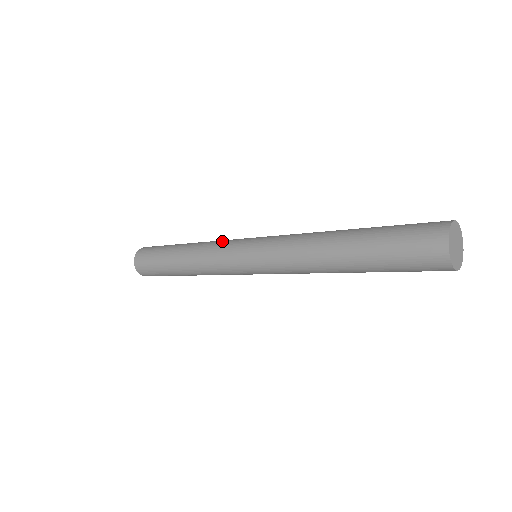
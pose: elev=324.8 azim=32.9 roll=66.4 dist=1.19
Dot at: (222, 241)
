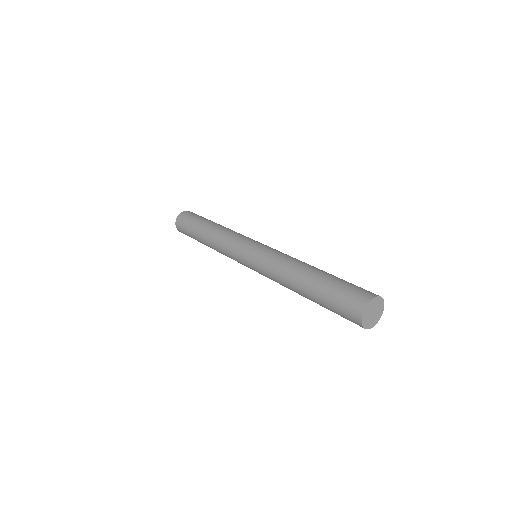
Dot at: (236, 235)
